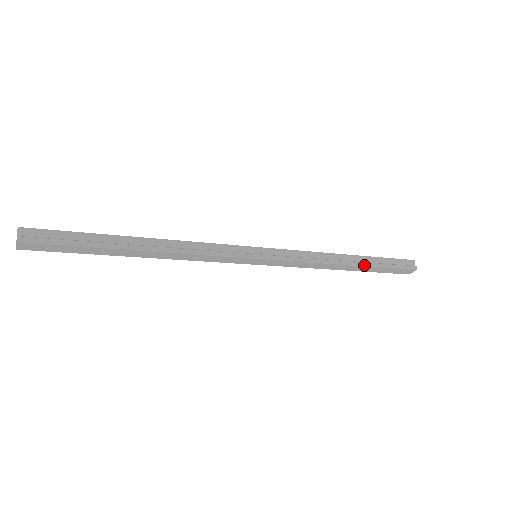
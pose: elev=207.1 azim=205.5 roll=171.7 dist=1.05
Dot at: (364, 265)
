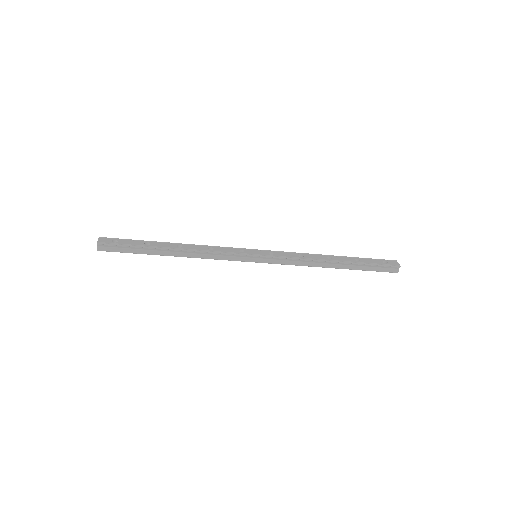
Dot at: occluded
